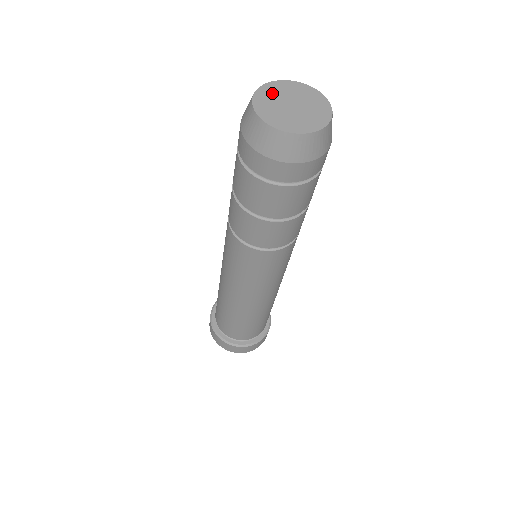
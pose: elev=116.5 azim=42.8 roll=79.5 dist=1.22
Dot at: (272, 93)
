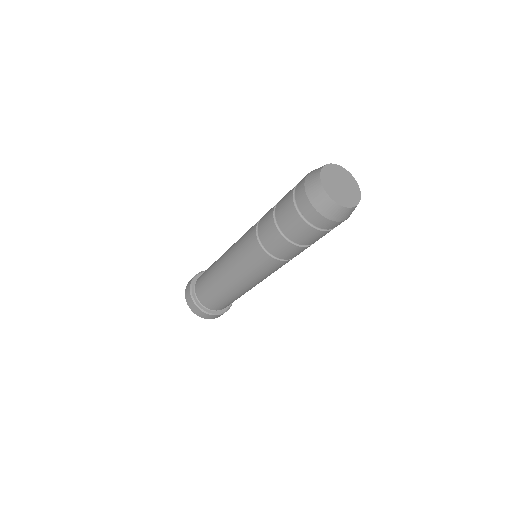
Dot at: (332, 172)
